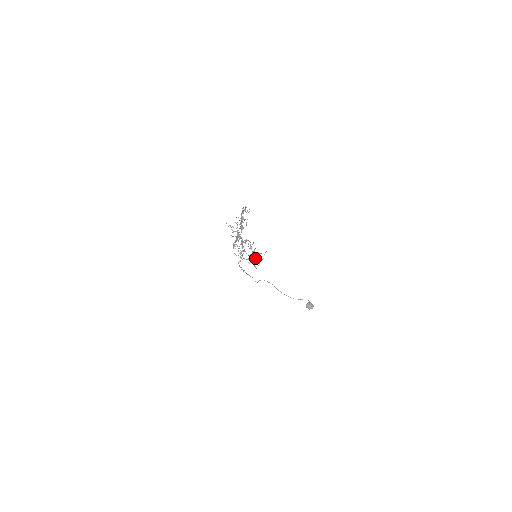
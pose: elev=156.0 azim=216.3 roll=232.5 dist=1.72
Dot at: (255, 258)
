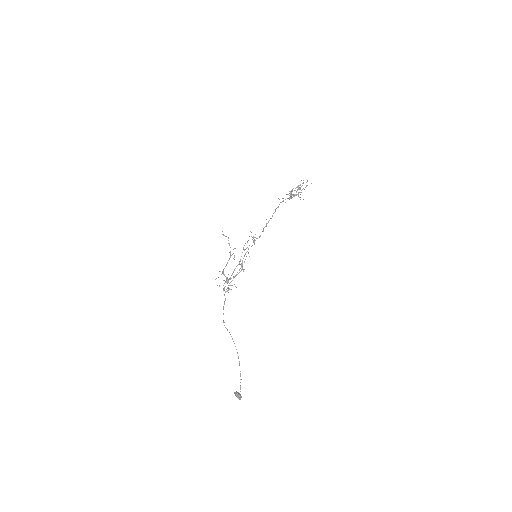
Dot at: (228, 280)
